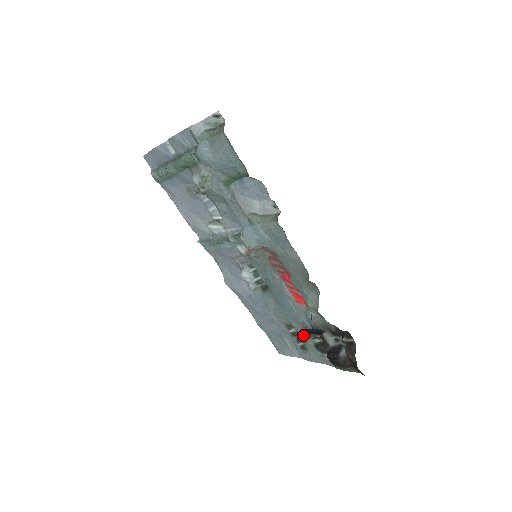
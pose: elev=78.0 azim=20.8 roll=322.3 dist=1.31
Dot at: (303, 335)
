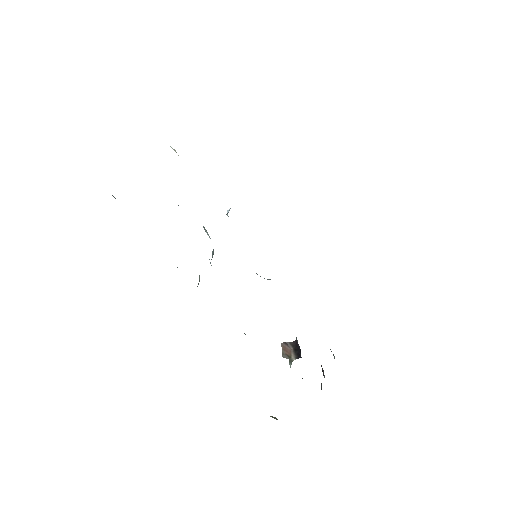
Dot at: (282, 352)
